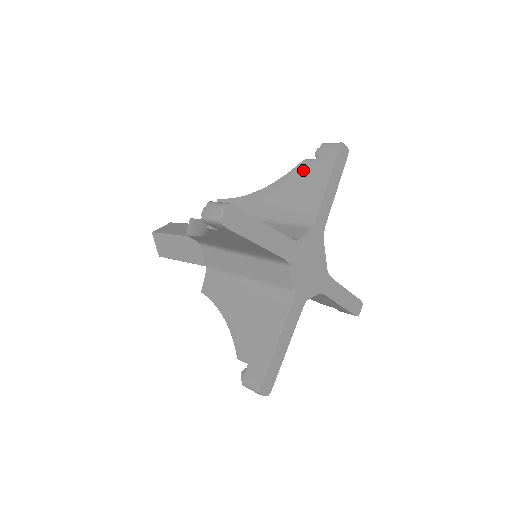
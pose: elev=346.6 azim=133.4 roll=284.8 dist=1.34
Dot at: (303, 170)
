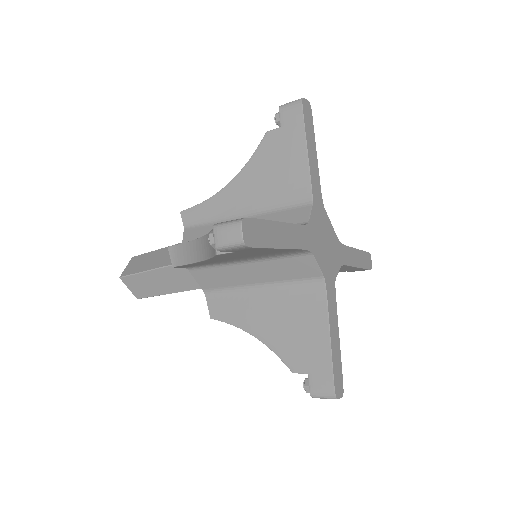
Dot at: (271, 144)
